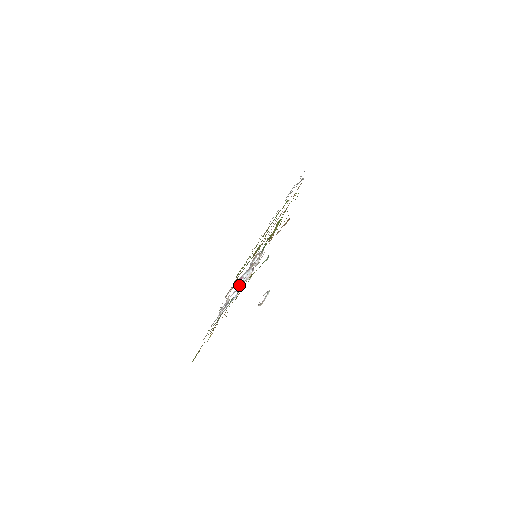
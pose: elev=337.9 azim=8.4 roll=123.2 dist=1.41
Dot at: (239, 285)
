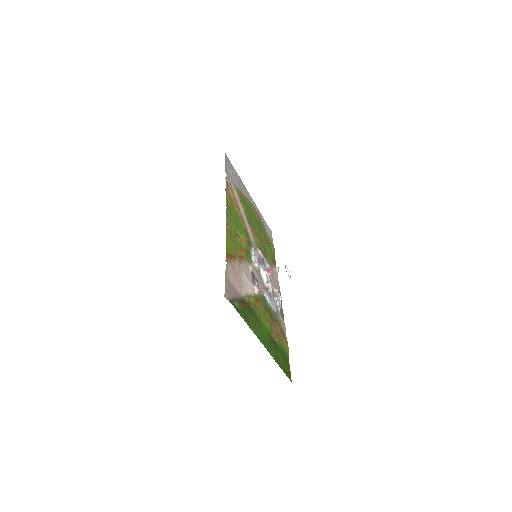
Dot at: (265, 286)
